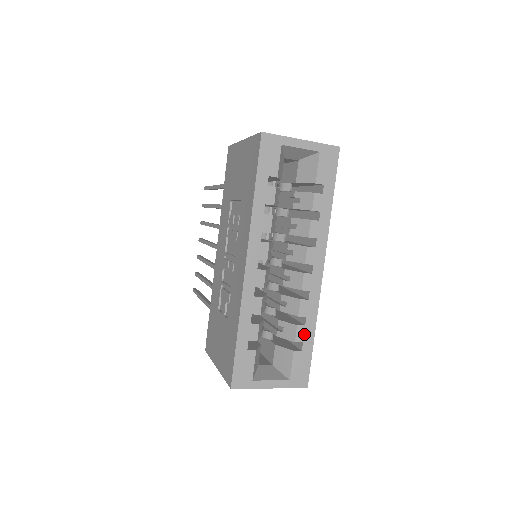
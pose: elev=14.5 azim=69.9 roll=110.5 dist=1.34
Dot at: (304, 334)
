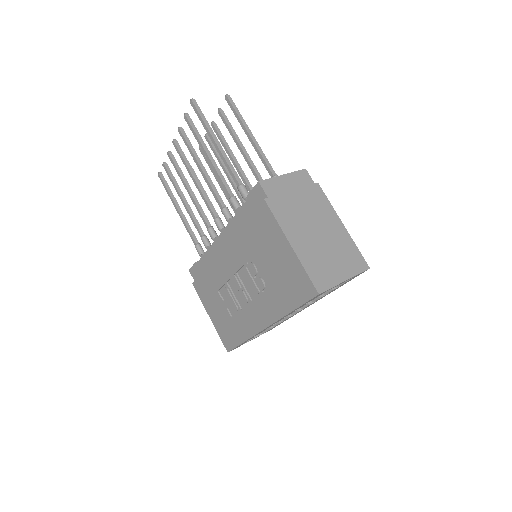
Dot at: occluded
